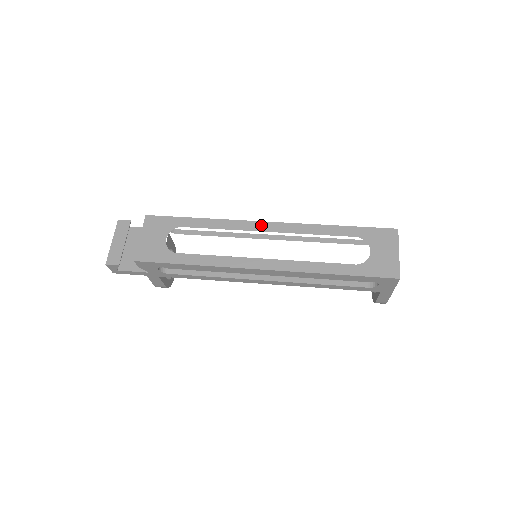
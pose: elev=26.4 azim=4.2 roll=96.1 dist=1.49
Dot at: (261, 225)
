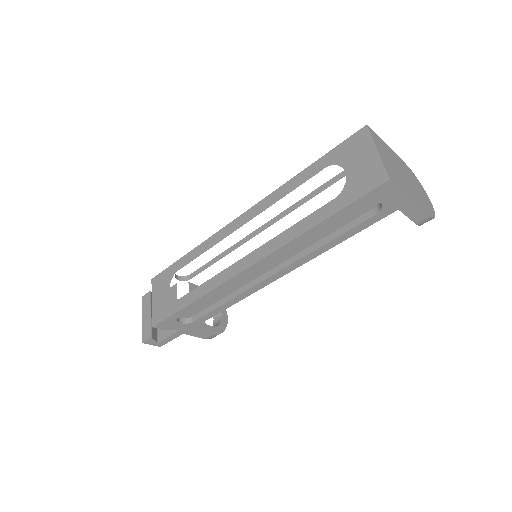
Dot at: (236, 223)
